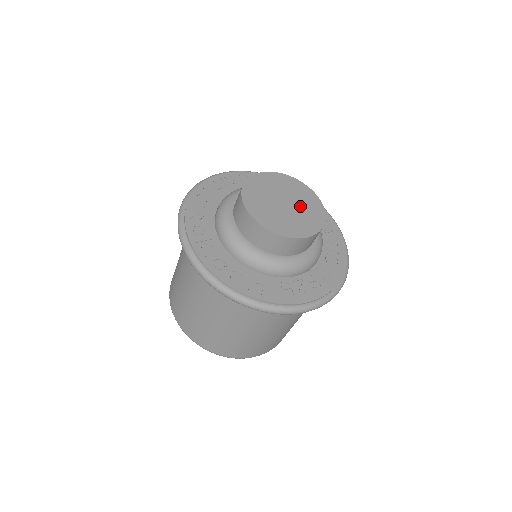
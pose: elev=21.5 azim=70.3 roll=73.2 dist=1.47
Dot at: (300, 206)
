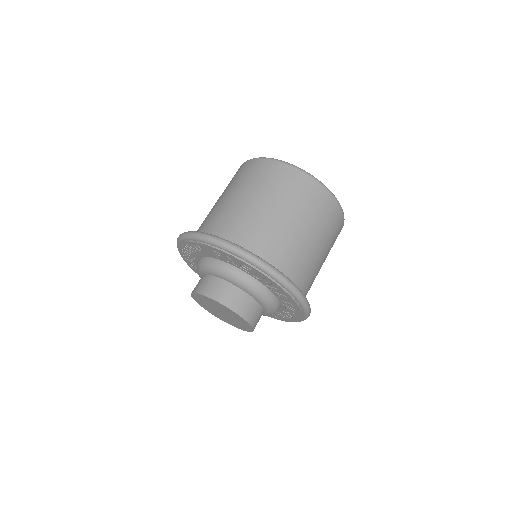
Dot at: (232, 317)
